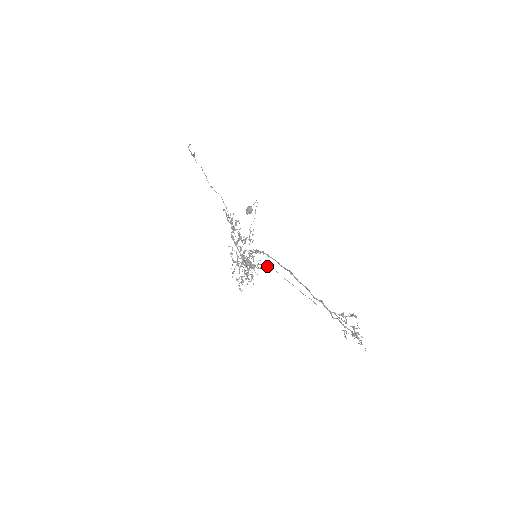
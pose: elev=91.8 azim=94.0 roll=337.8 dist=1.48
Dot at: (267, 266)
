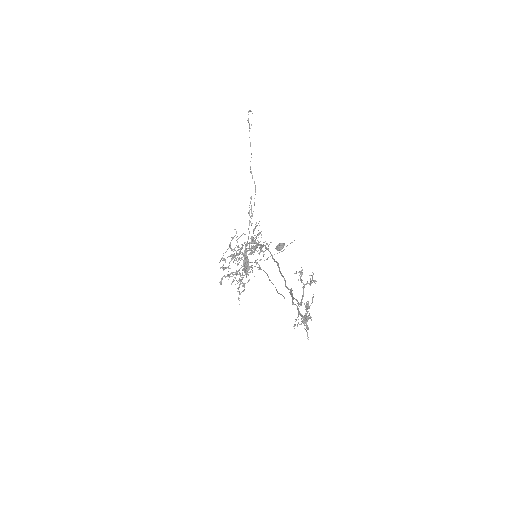
Dot at: occluded
